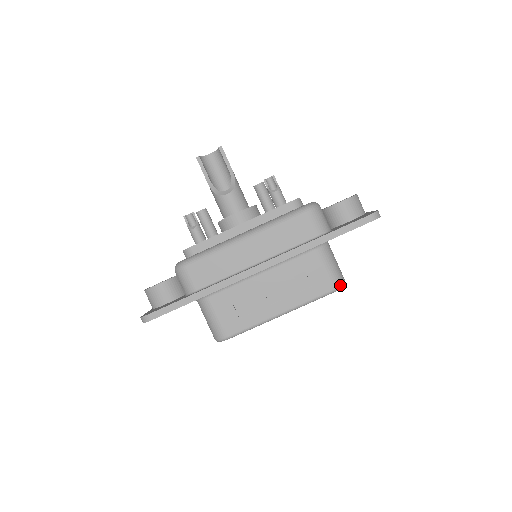
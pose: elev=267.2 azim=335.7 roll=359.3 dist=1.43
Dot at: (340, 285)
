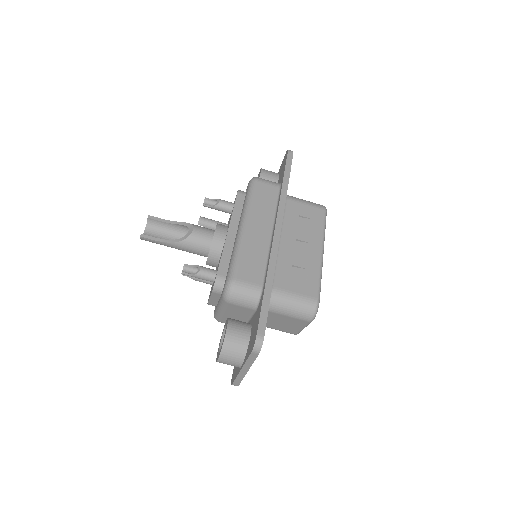
Dot at: (324, 206)
